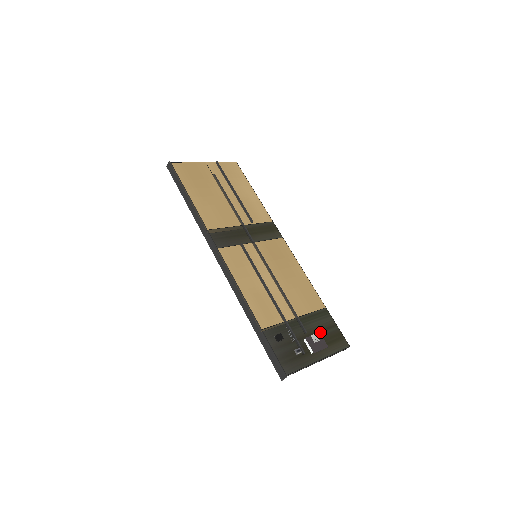
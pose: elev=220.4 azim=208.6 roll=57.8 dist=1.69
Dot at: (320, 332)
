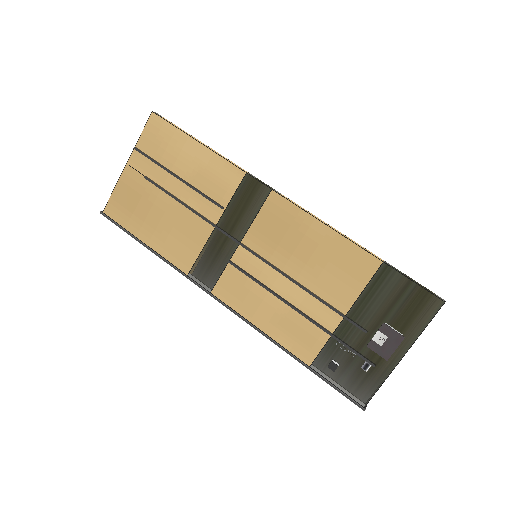
Dot at: (388, 313)
